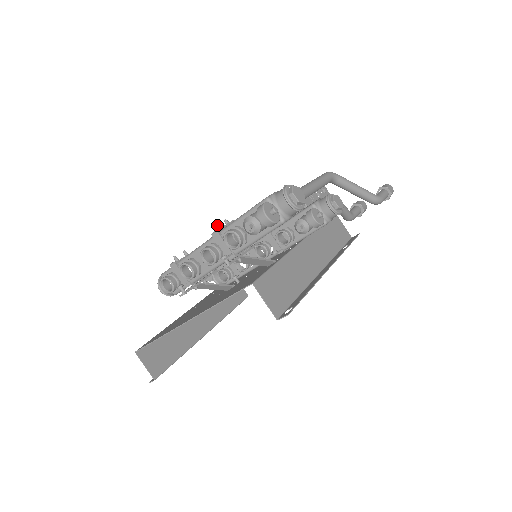
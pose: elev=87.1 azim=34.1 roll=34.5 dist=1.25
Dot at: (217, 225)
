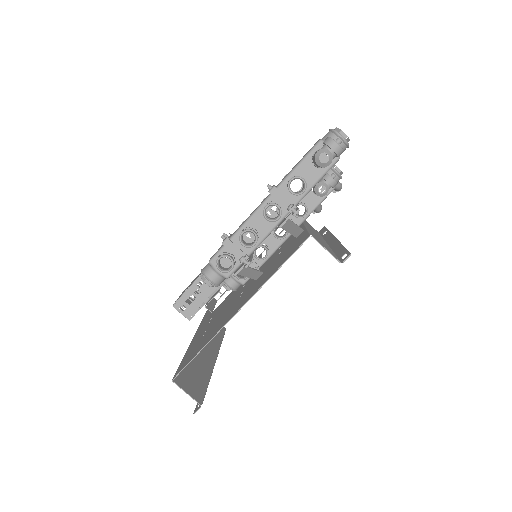
Dot at: (269, 185)
